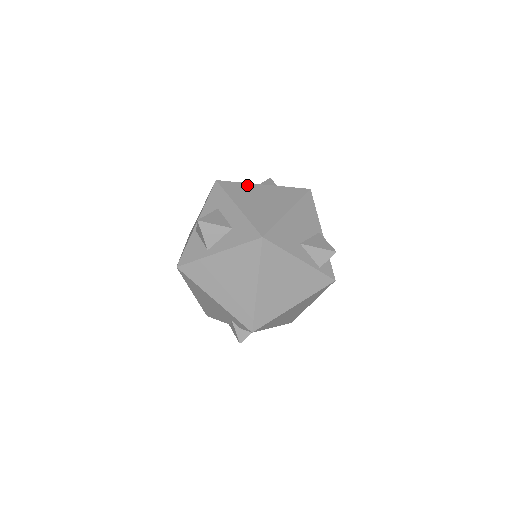
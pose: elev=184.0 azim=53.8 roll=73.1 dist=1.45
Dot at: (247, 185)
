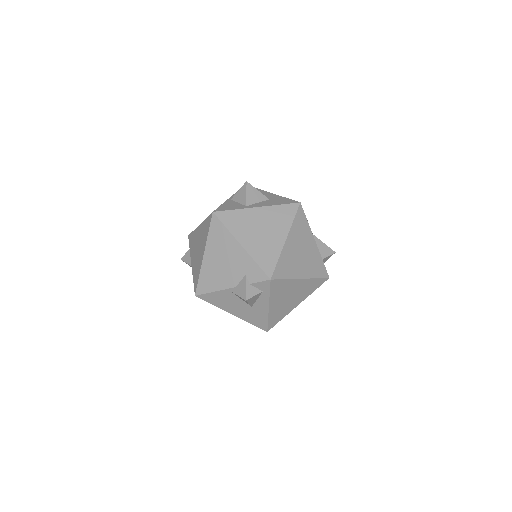
Dot at: occluded
